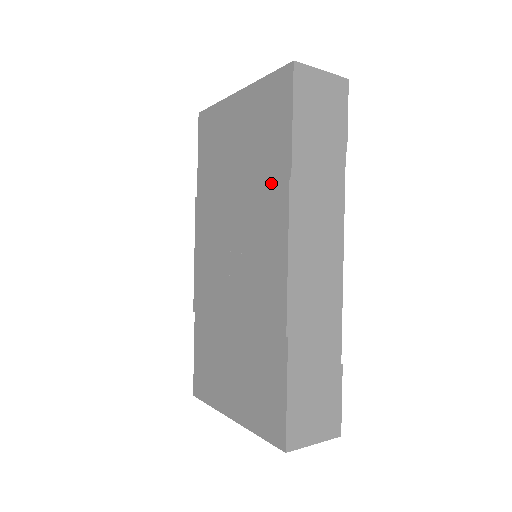
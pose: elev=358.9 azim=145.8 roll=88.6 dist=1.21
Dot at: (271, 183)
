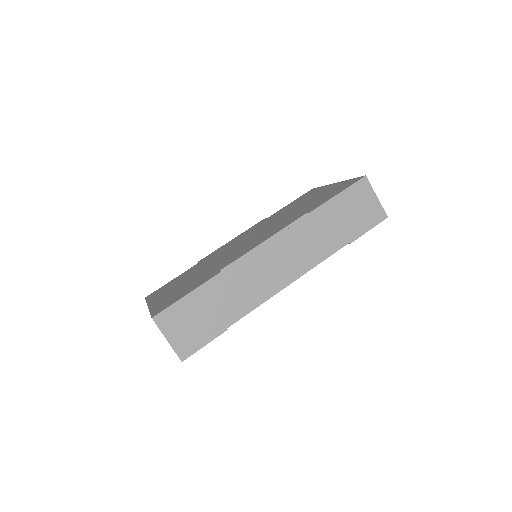
Dot at: (298, 214)
